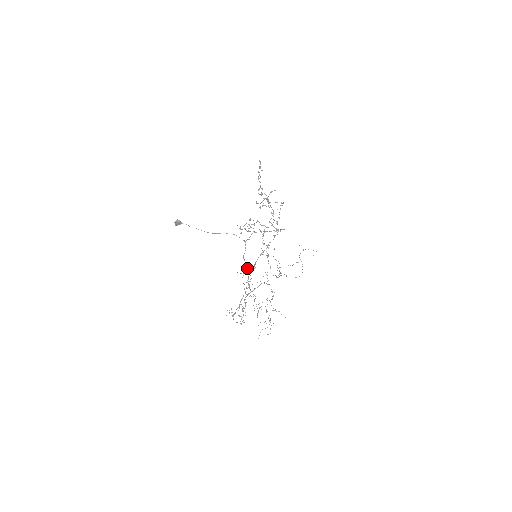
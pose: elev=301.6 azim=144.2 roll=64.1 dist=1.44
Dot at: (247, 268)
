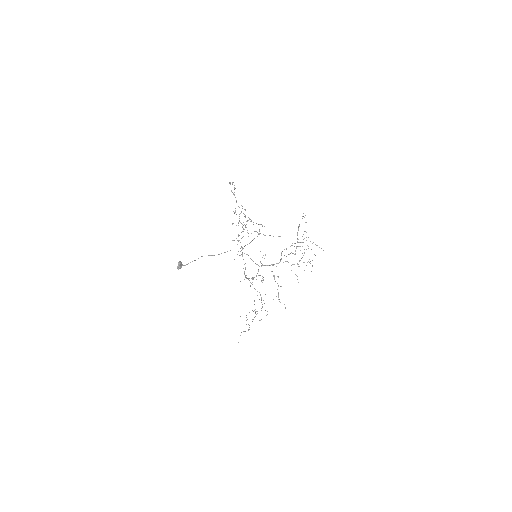
Dot at: (258, 265)
